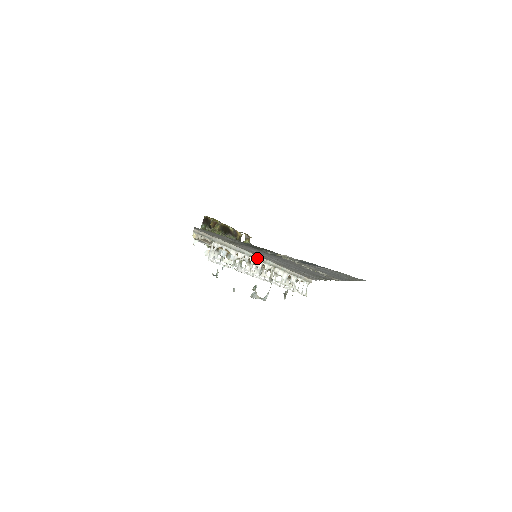
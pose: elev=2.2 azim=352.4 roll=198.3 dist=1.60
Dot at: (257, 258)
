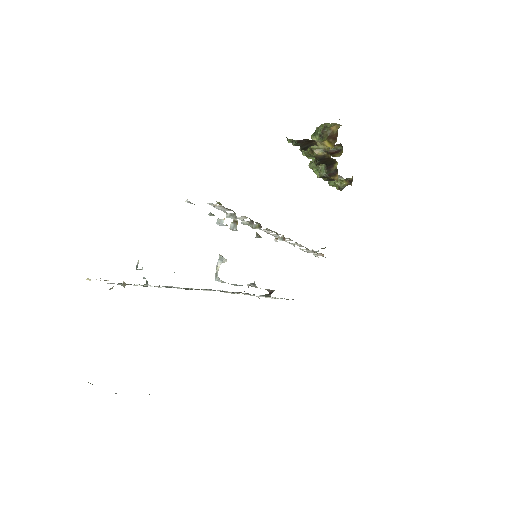
Dot at: occluded
